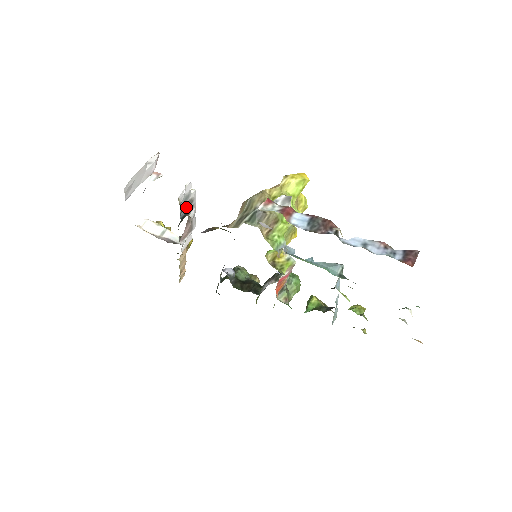
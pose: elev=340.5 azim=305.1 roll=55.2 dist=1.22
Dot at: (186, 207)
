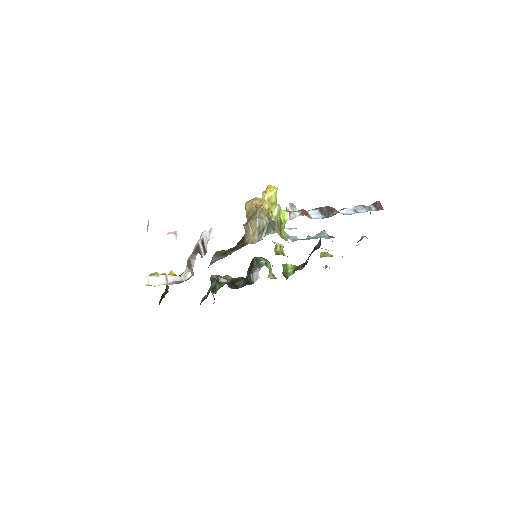
Dot at: occluded
